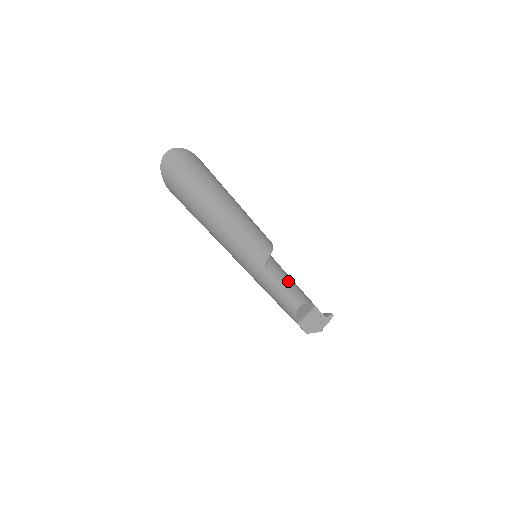
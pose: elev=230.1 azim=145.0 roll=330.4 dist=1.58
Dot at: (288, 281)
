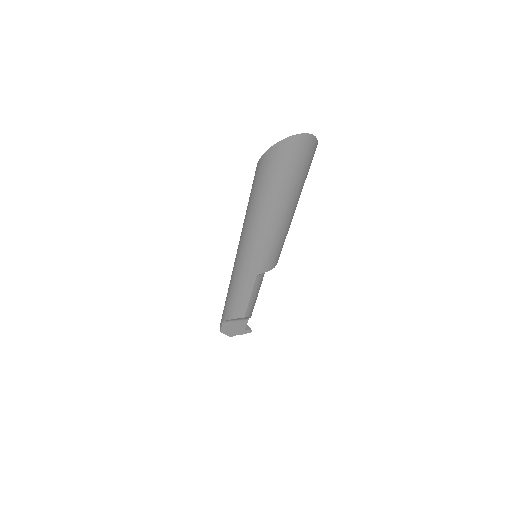
Dot at: (257, 294)
